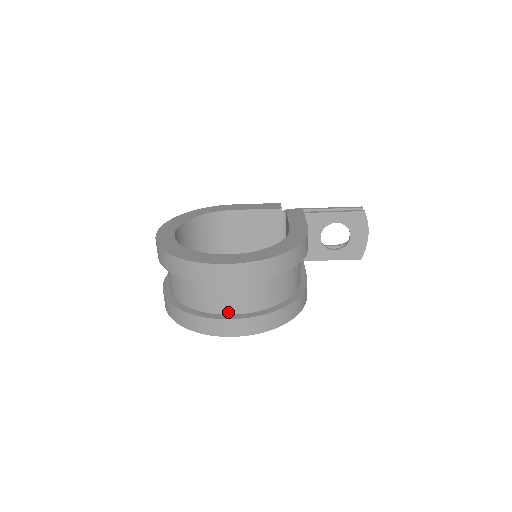
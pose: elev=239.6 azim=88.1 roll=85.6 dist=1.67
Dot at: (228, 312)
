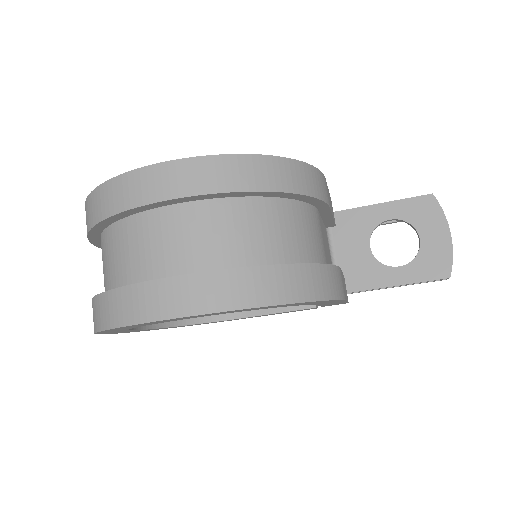
Dot at: (168, 274)
